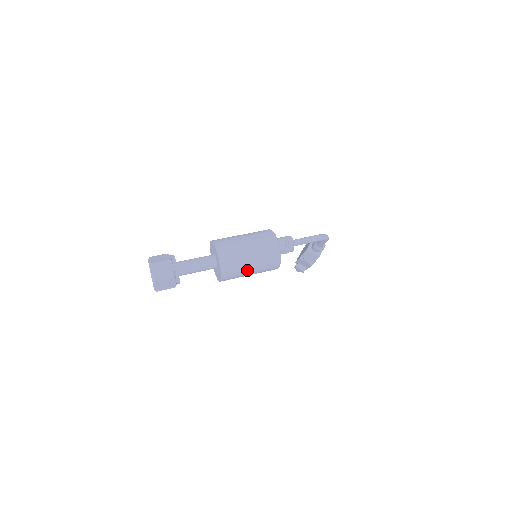
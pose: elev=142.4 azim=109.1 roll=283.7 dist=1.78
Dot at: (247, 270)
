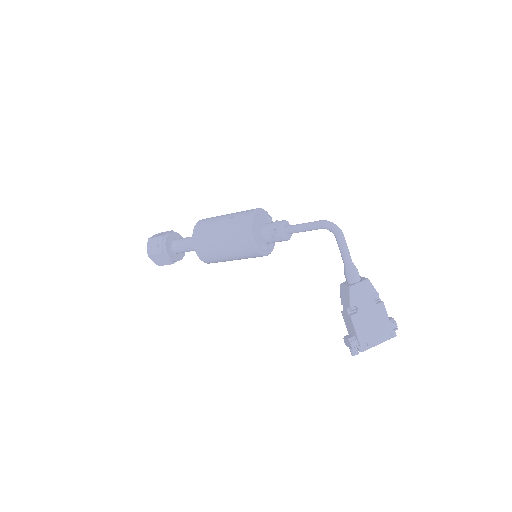
Dot at: (216, 231)
